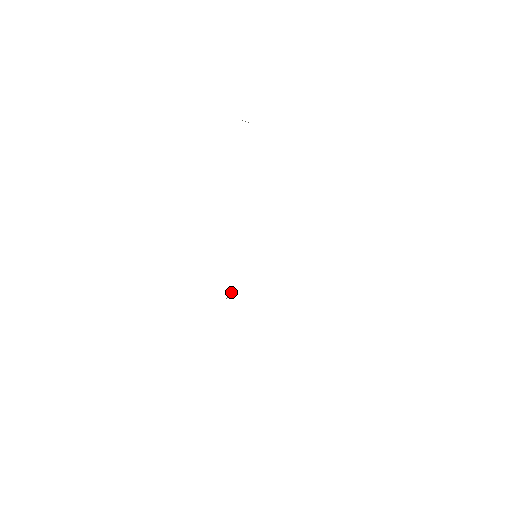
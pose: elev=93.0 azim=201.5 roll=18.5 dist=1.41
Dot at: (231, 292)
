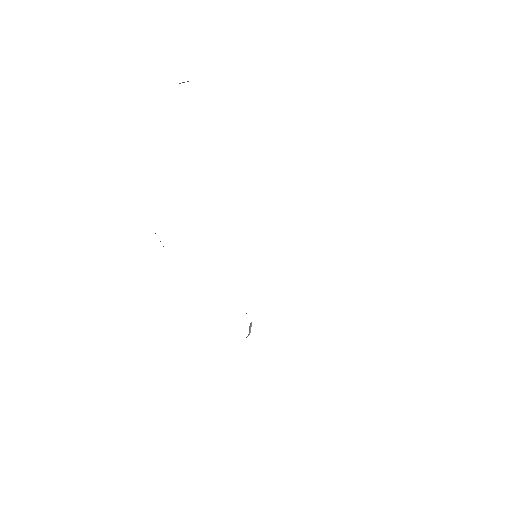
Dot at: occluded
